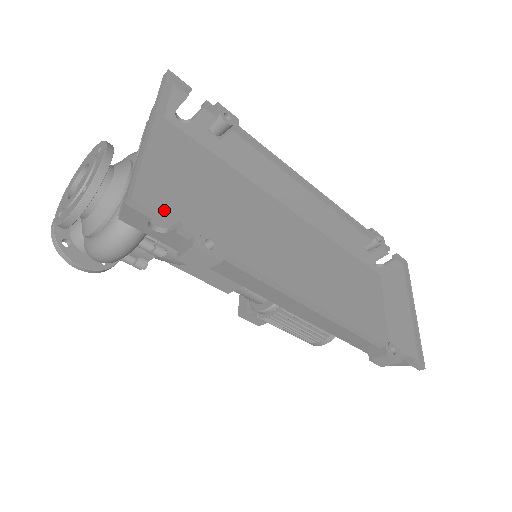
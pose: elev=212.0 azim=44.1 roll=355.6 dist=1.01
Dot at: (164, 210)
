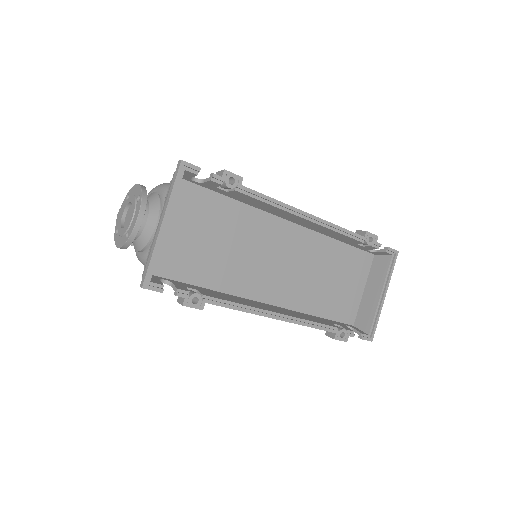
Dot at: (175, 261)
